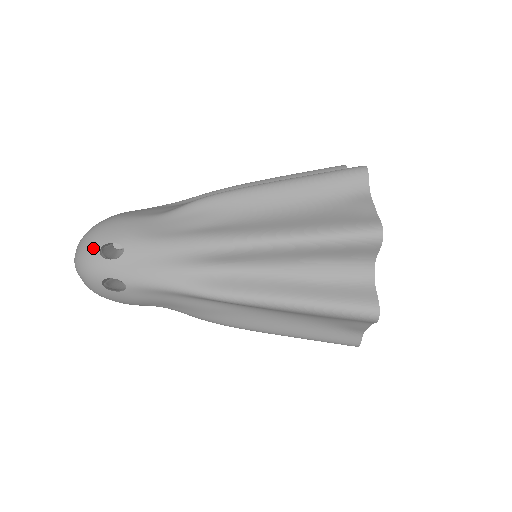
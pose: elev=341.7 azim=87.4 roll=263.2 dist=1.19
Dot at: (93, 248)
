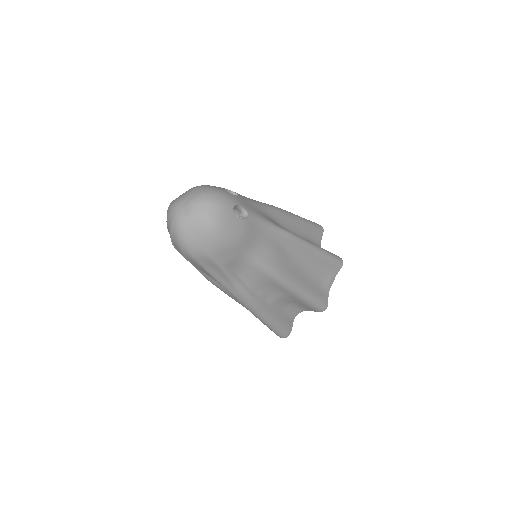
Dot at: (217, 188)
